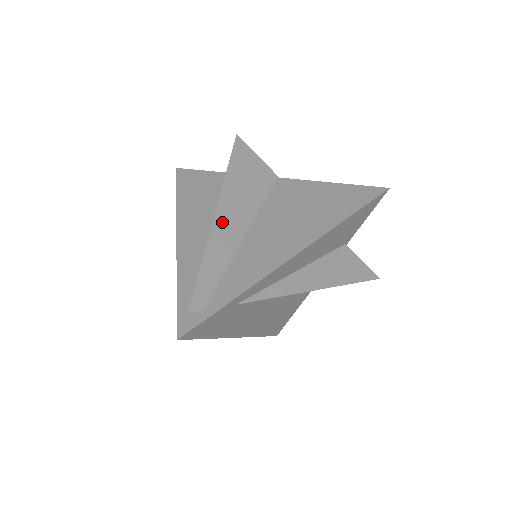
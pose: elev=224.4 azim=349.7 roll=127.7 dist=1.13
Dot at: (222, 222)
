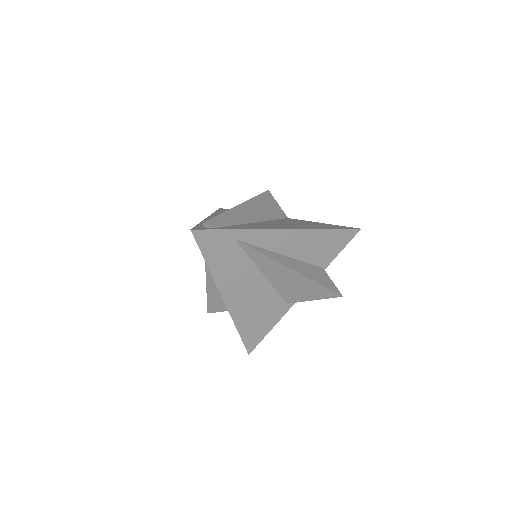
Dot at: (243, 209)
